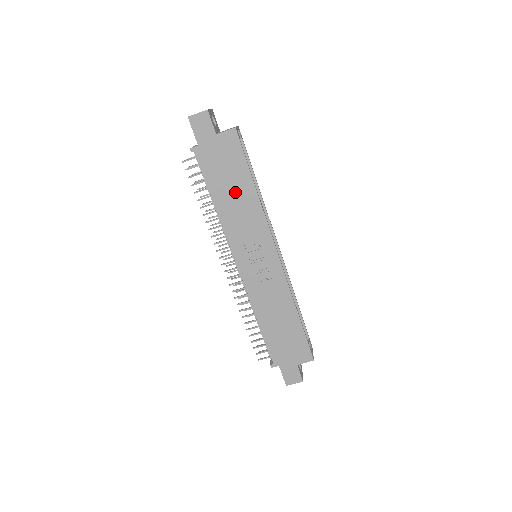
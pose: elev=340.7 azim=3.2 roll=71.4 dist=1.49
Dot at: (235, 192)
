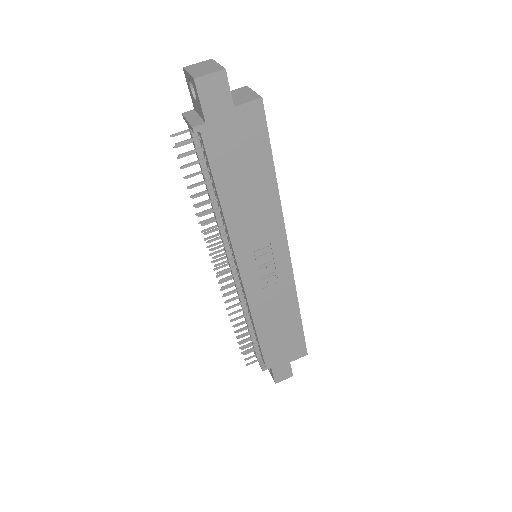
Dot at: (249, 186)
